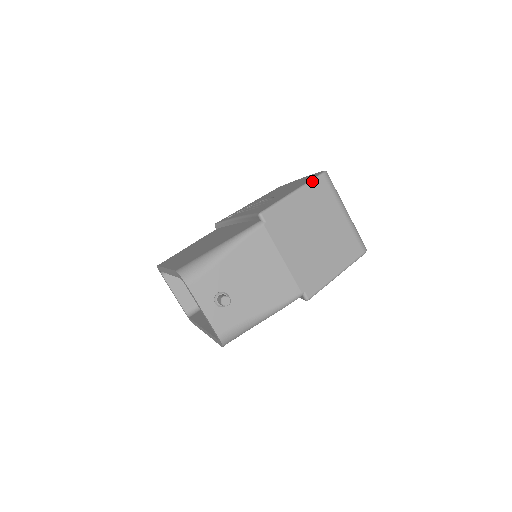
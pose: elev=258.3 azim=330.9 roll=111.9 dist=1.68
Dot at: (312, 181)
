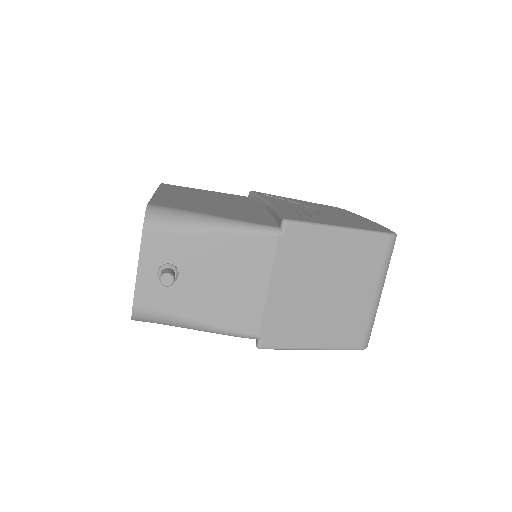
Dot at: (372, 233)
